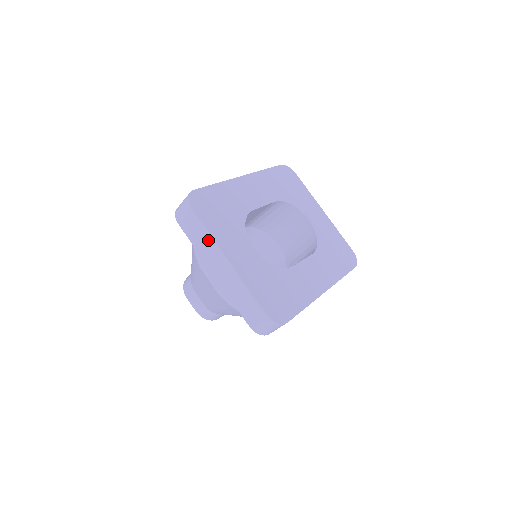
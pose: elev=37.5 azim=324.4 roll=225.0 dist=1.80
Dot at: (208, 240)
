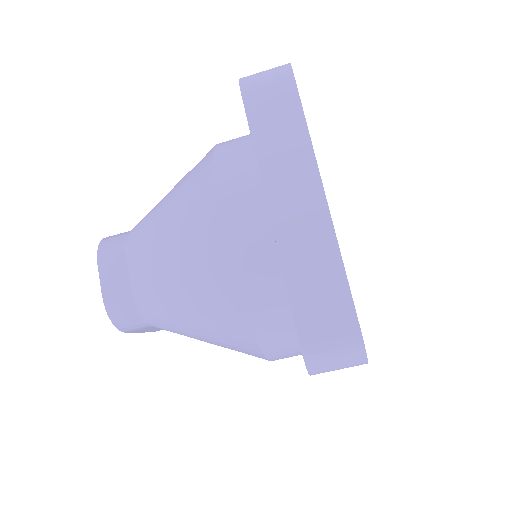
Dot at: (298, 144)
